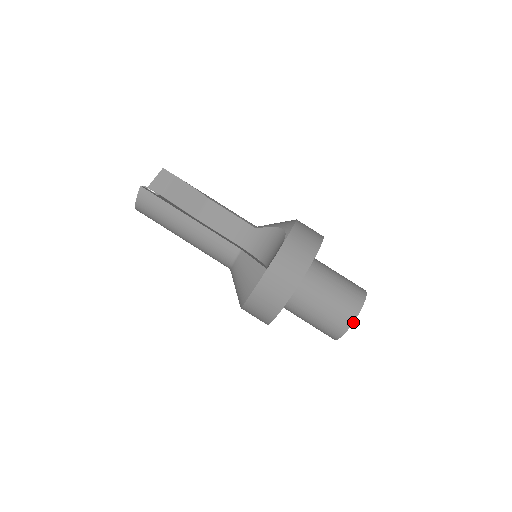
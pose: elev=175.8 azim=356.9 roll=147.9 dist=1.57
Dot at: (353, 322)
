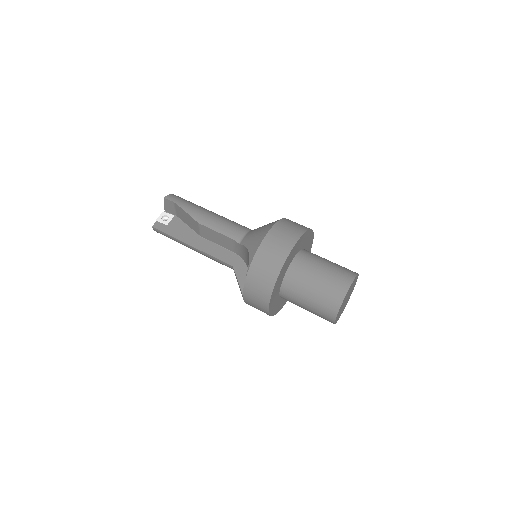
Dot at: (334, 321)
